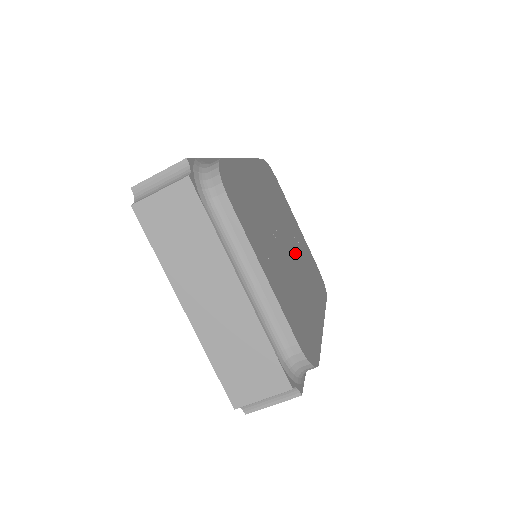
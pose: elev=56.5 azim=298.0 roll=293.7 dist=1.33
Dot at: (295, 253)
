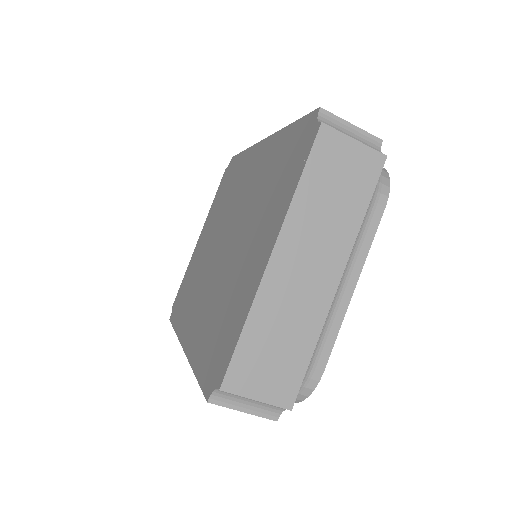
Dot at: occluded
